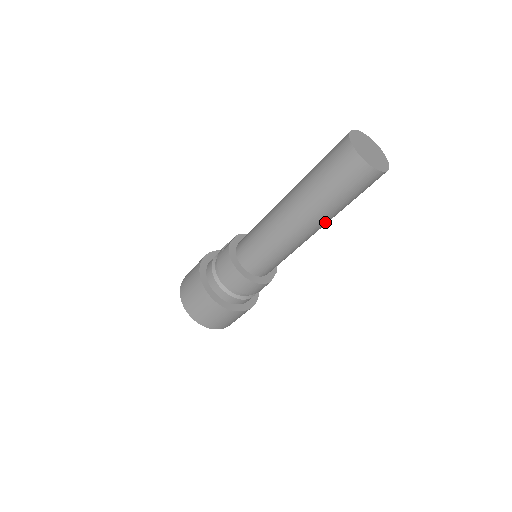
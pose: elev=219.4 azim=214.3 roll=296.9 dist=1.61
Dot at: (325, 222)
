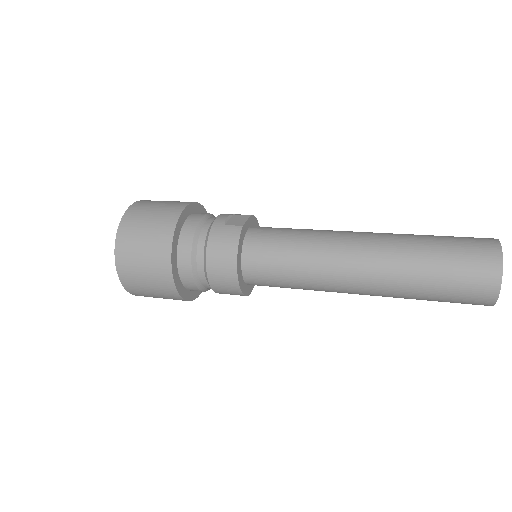
Dot at: occluded
